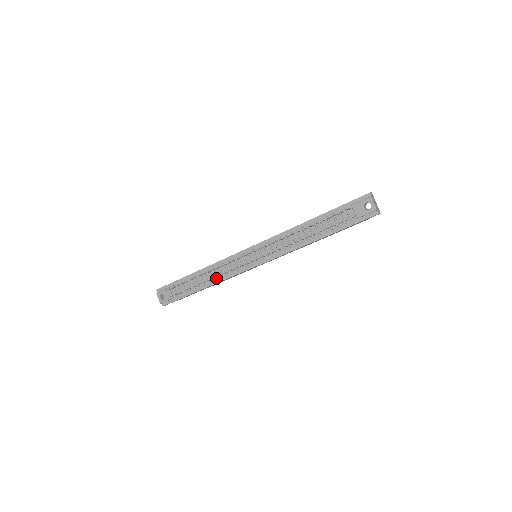
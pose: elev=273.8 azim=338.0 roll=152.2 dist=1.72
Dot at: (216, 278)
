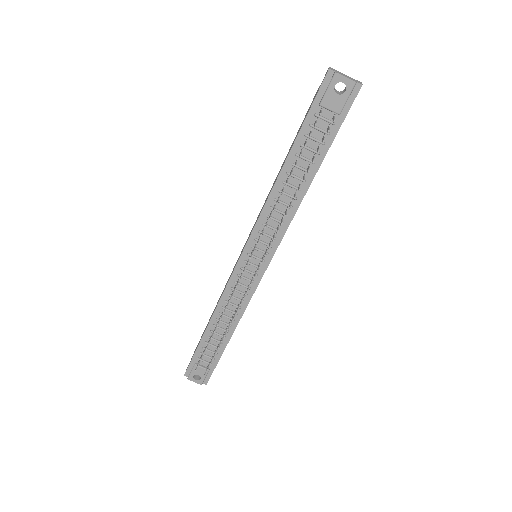
Dot at: (235, 315)
